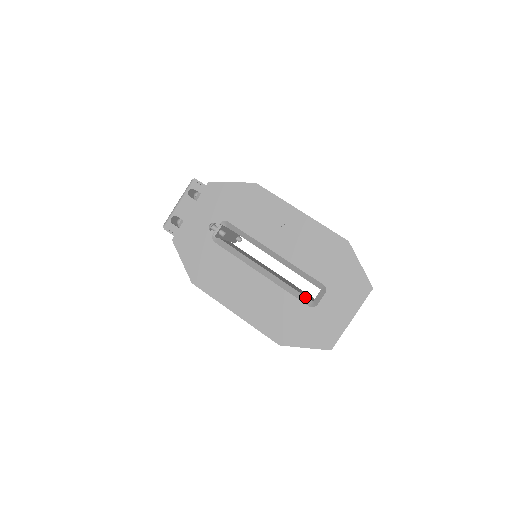
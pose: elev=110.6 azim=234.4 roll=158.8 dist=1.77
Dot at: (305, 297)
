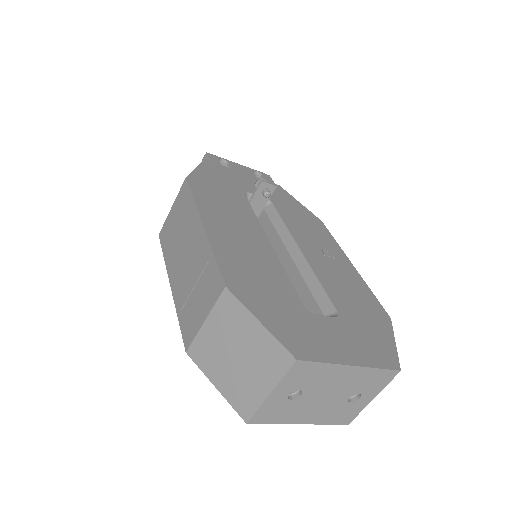
Dot at: occluded
